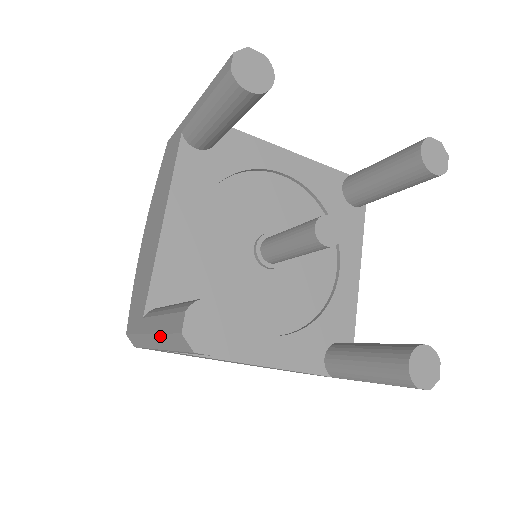
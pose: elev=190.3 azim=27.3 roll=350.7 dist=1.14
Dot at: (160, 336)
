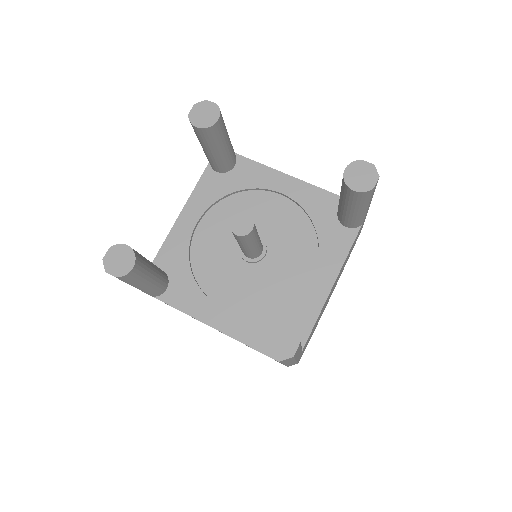
Dot at: occluded
